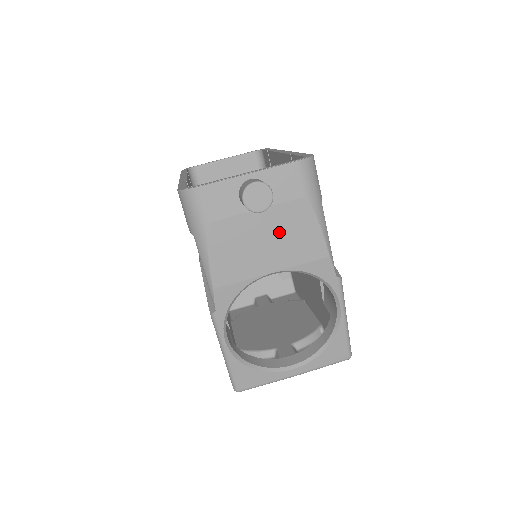
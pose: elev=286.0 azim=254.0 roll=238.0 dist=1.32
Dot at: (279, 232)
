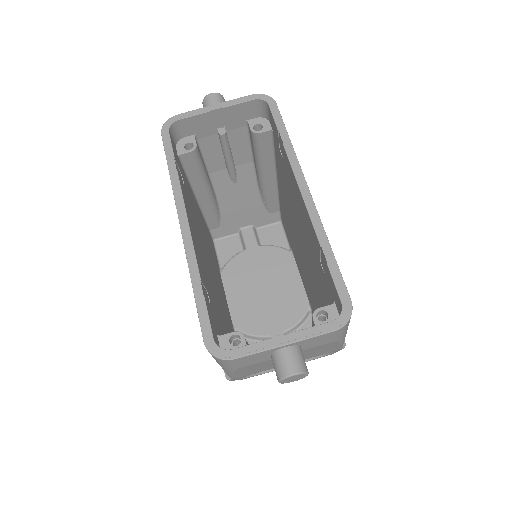
Dot at: occluded
